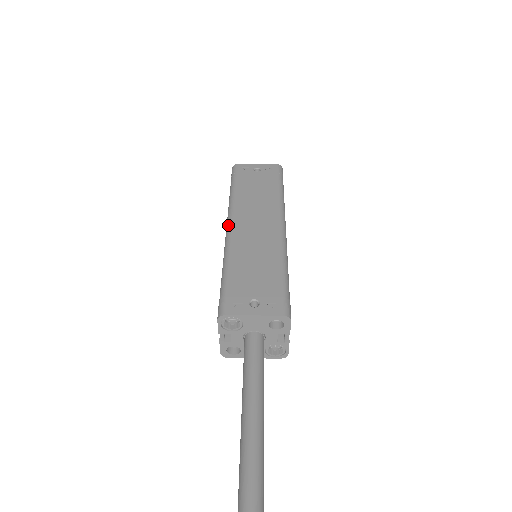
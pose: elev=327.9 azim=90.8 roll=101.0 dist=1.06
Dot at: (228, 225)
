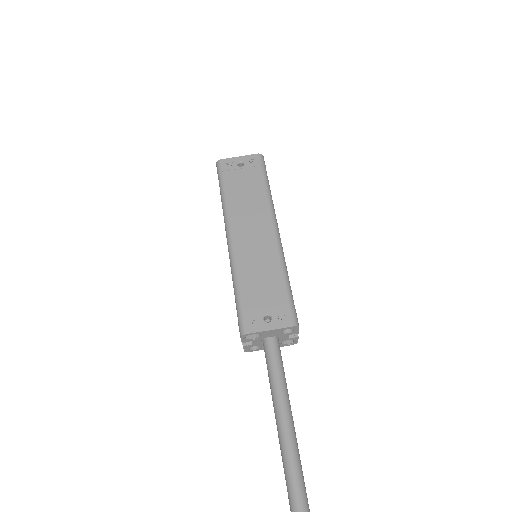
Dot at: (228, 237)
